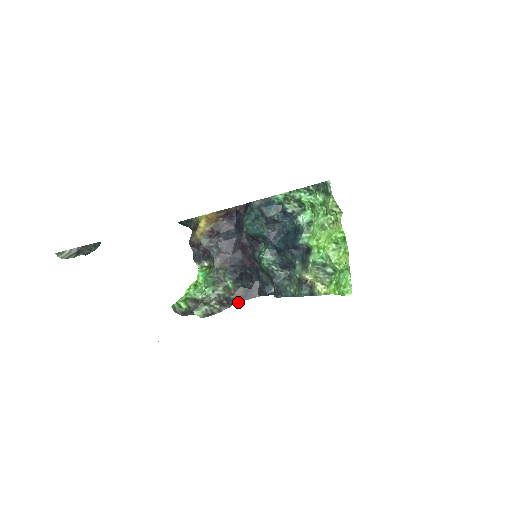
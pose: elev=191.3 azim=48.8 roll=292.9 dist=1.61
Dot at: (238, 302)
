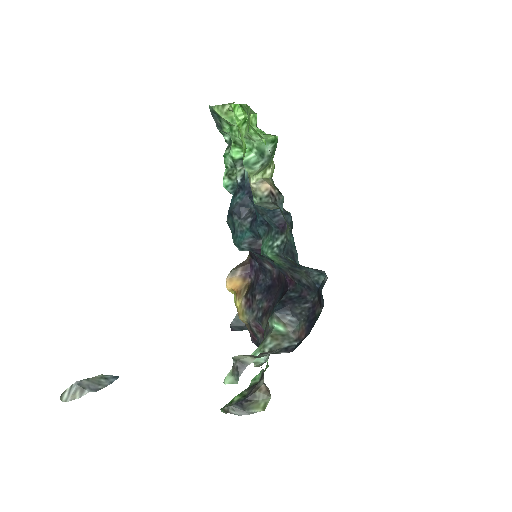
Dot at: occluded
